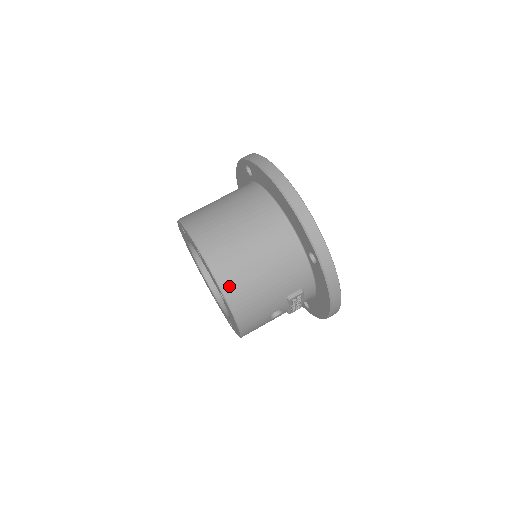
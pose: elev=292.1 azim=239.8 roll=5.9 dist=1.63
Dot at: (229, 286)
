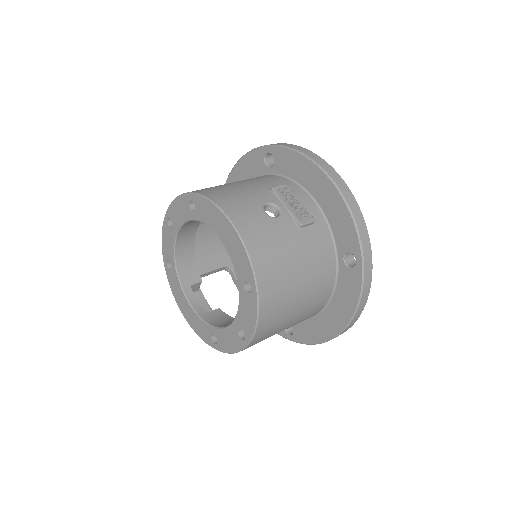
Dot at: occluded
